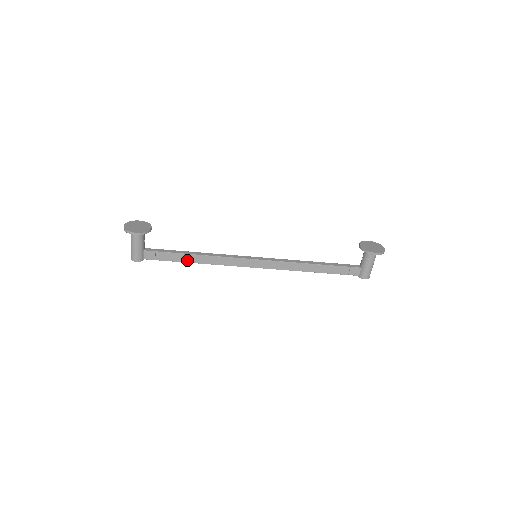
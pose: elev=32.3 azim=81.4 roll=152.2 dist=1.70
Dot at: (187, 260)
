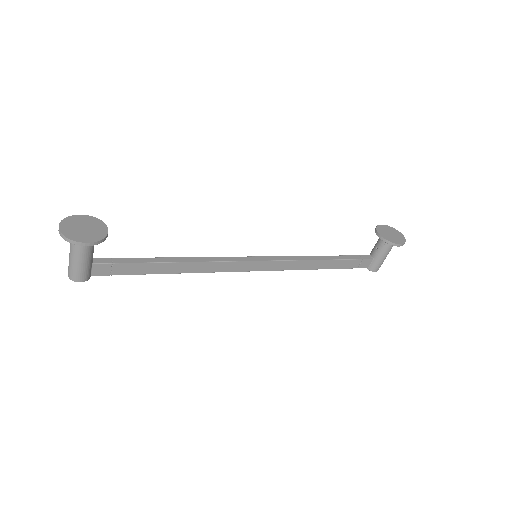
Dot at: (160, 271)
